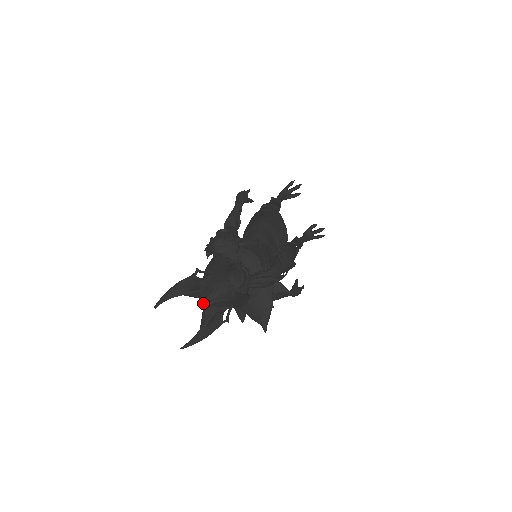
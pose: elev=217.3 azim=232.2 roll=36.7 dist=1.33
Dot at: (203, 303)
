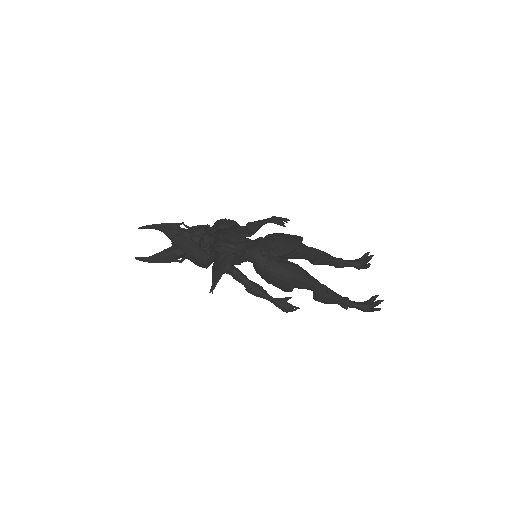
Dot at: (172, 243)
